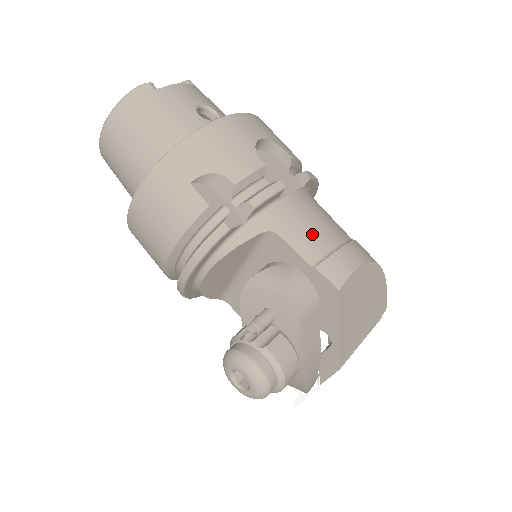
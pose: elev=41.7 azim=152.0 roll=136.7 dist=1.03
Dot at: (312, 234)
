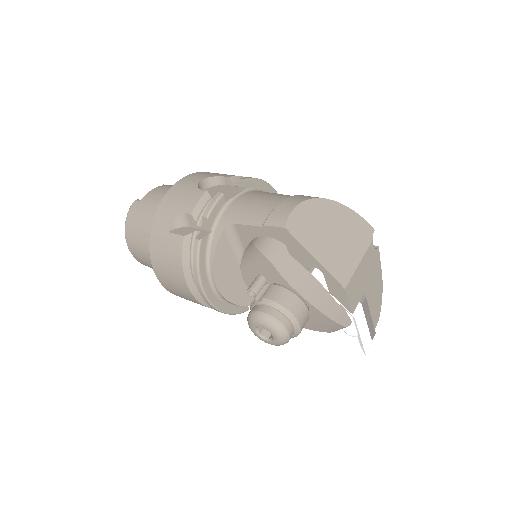
Dot at: (256, 209)
